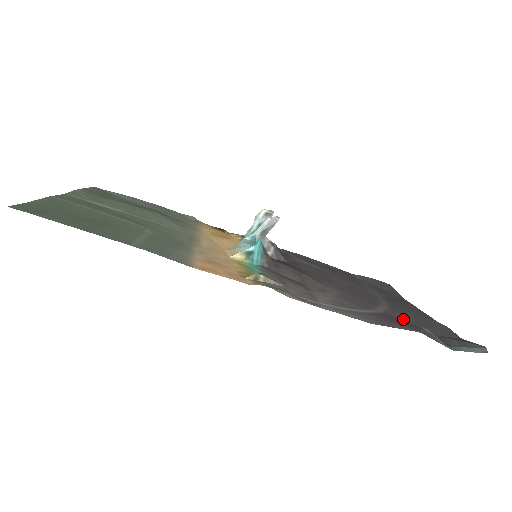
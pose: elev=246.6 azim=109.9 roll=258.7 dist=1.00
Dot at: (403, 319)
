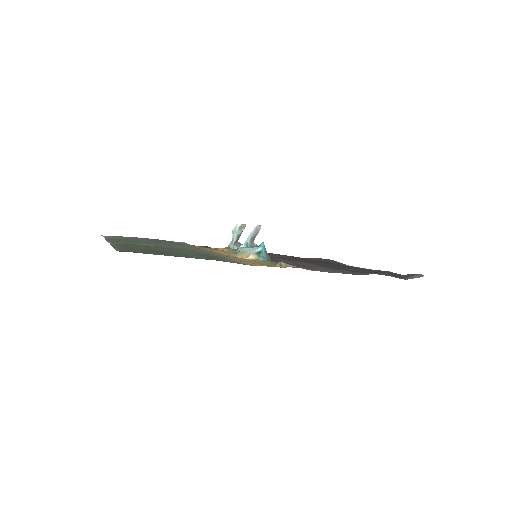
Dot at: occluded
